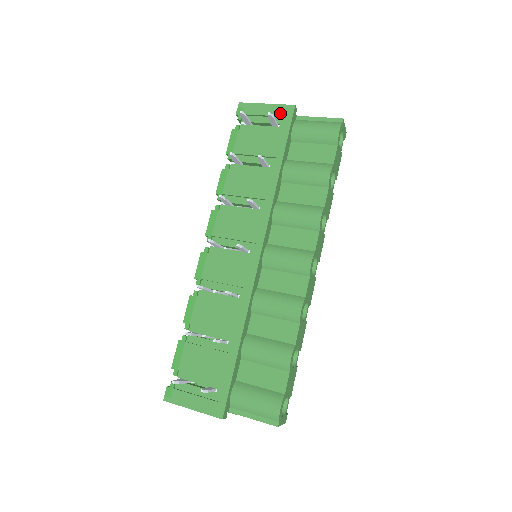
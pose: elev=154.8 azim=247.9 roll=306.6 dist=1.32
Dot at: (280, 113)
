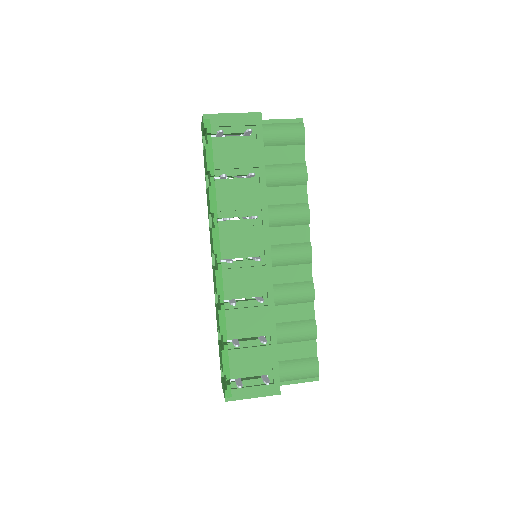
Dot at: (249, 122)
